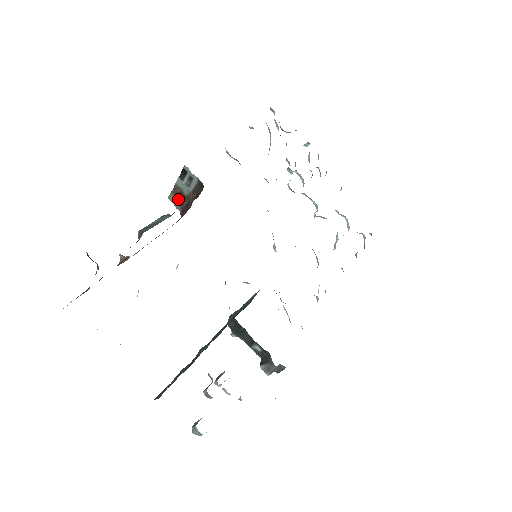
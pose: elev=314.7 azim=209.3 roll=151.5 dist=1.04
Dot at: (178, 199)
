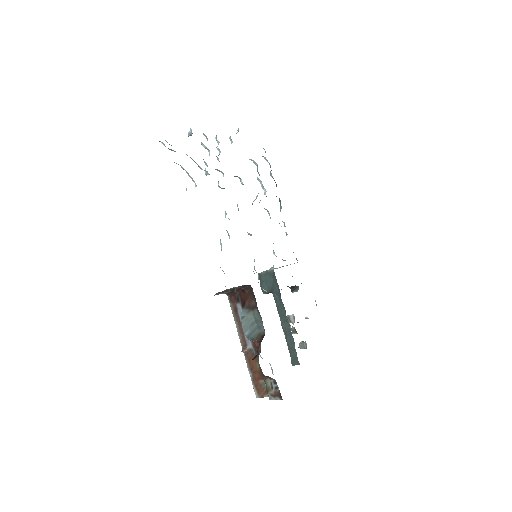
Dot at: occluded
